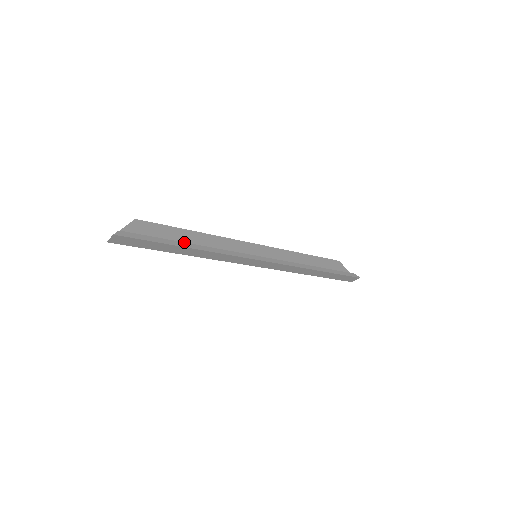
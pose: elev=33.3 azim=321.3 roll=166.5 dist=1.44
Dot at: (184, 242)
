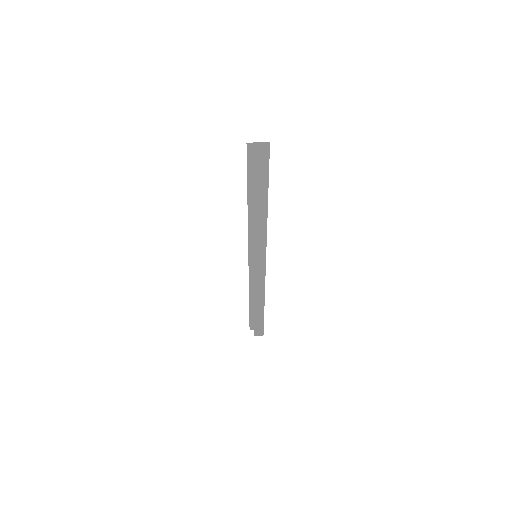
Dot at: occluded
